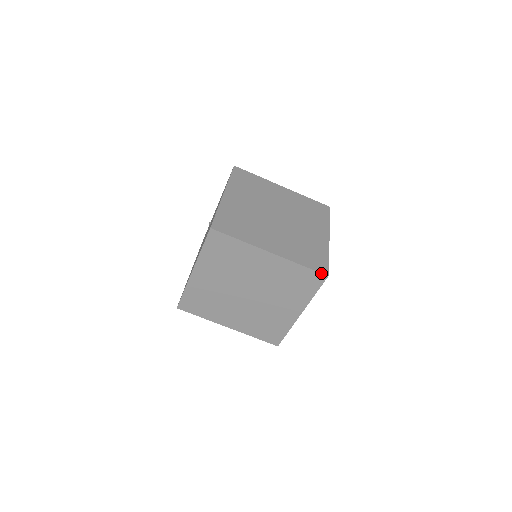
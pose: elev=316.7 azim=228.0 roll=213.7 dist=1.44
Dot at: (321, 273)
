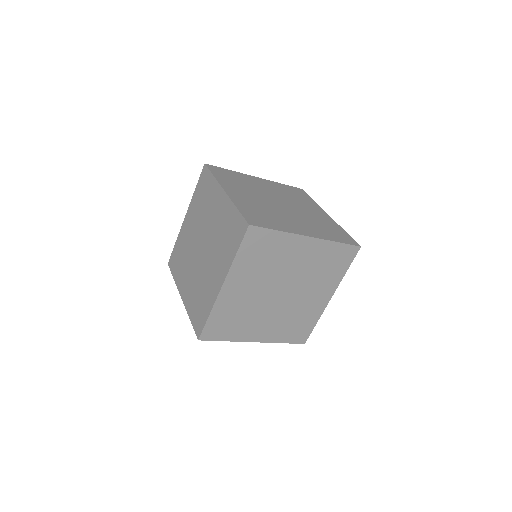
Dot at: (246, 220)
